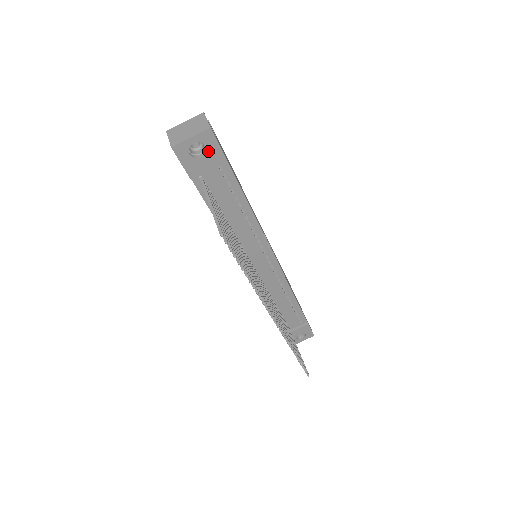
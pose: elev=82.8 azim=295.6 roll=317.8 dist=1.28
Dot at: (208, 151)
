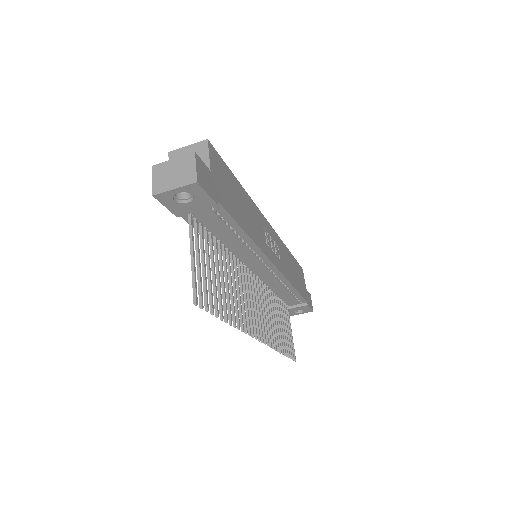
Dot at: (195, 198)
